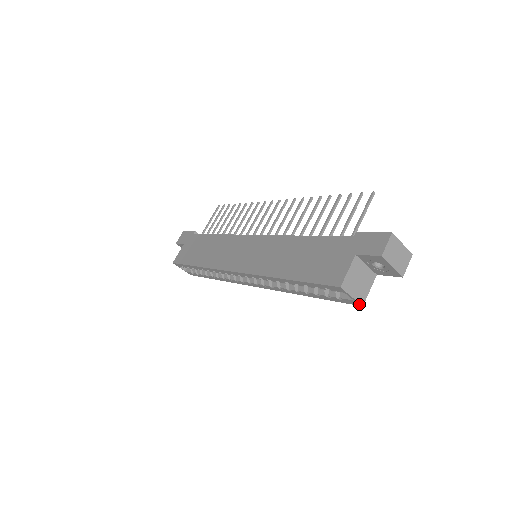
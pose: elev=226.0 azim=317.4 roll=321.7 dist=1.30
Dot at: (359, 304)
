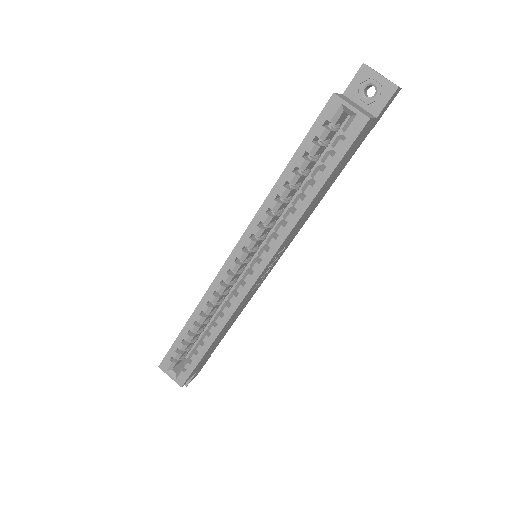
Dot at: (365, 118)
